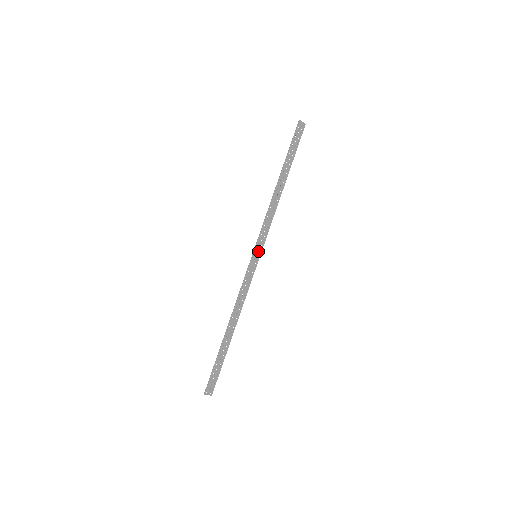
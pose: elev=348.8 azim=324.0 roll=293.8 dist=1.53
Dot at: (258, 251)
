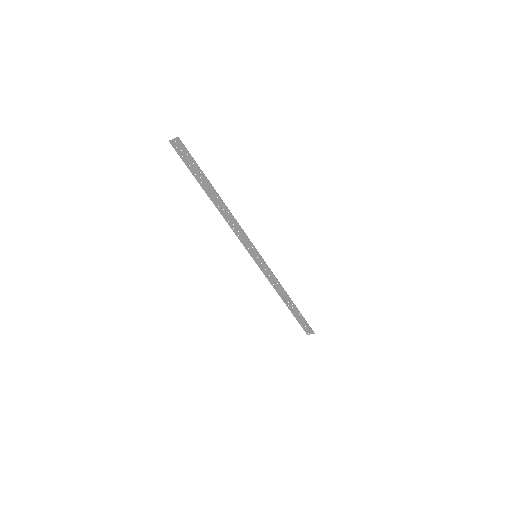
Dot at: (254, 252)
